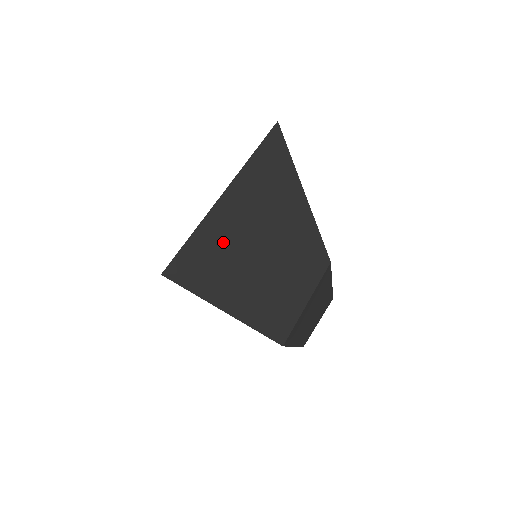
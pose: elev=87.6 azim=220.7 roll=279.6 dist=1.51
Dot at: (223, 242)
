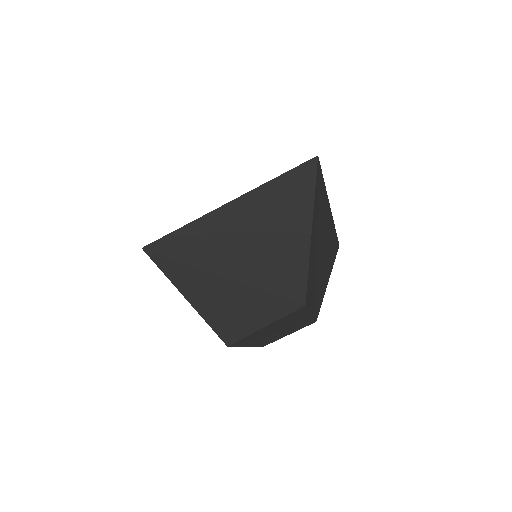
Dot at: (208, 245)
